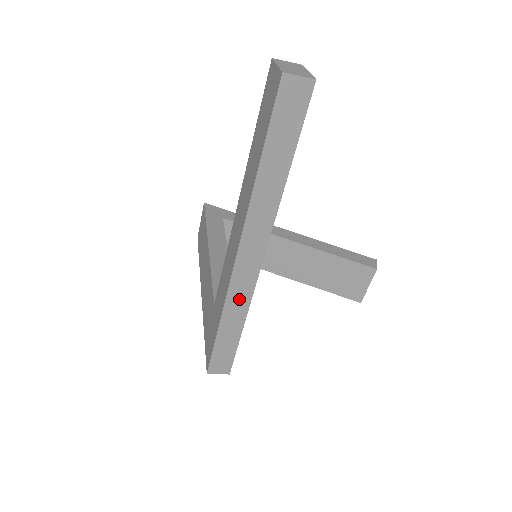
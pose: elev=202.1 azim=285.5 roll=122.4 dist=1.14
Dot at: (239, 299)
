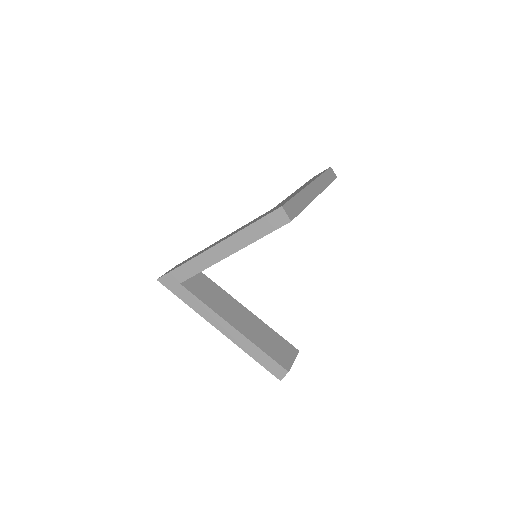
Dot at: (307, 196)
